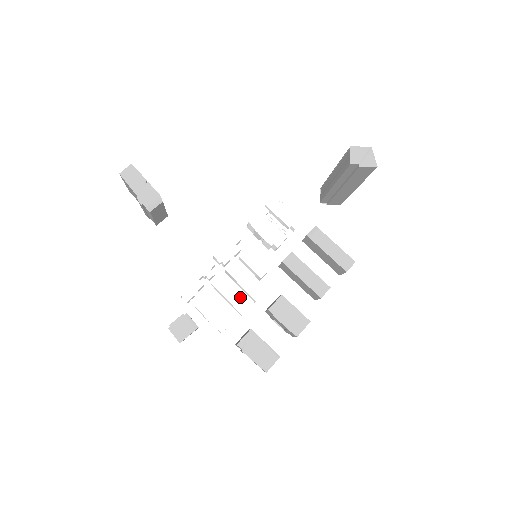
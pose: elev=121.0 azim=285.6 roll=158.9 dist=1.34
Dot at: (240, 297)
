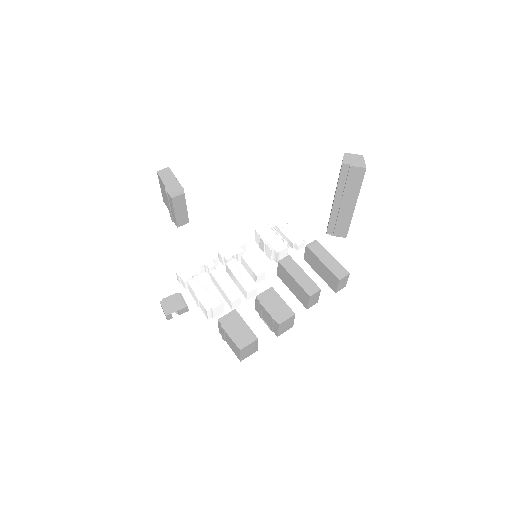
Dot at: (233, 287)
